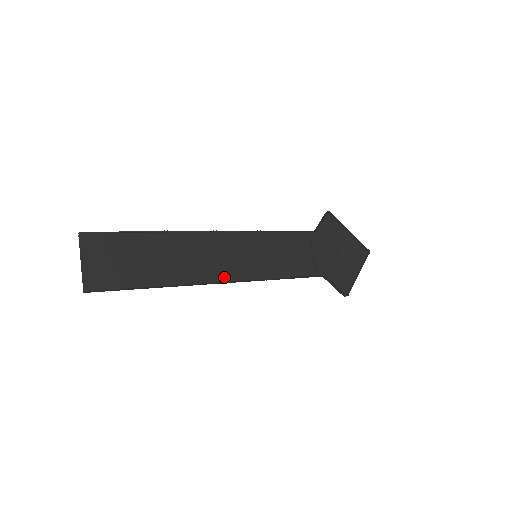
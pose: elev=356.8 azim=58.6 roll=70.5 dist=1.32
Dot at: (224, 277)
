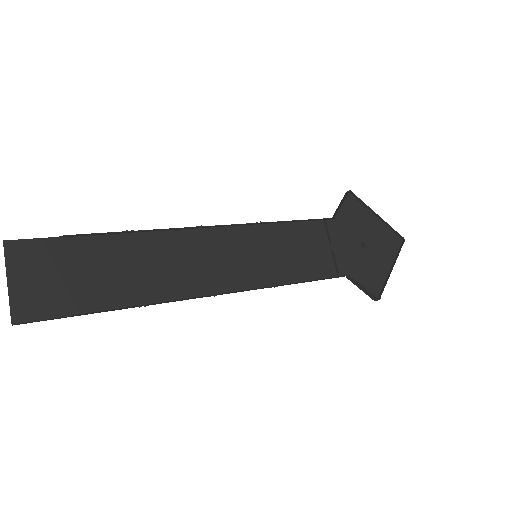
Dot at: (213, 288)
